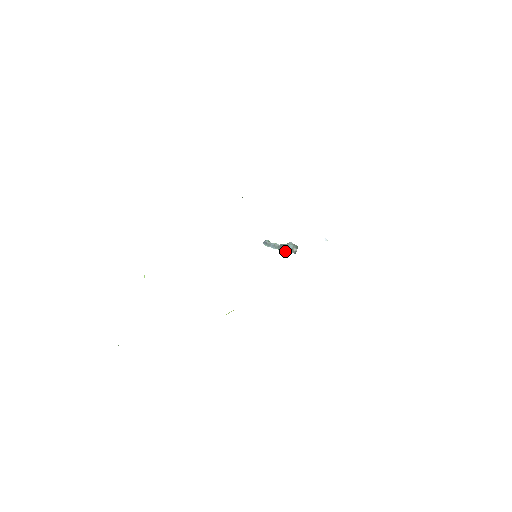
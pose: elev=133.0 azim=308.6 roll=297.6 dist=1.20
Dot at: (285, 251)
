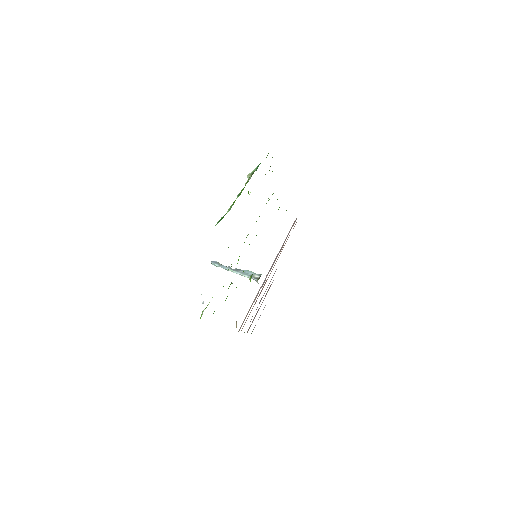
Dot at: (242, 274)
